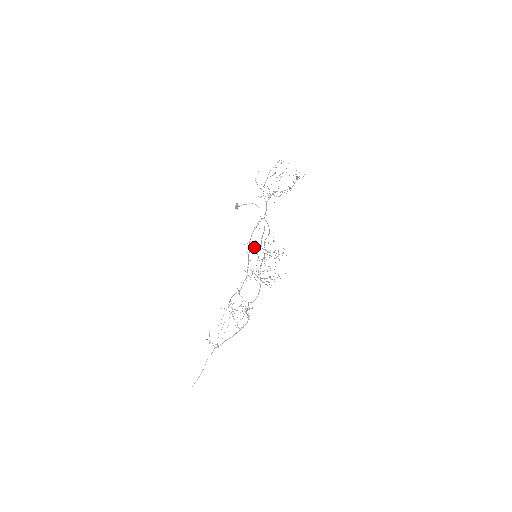
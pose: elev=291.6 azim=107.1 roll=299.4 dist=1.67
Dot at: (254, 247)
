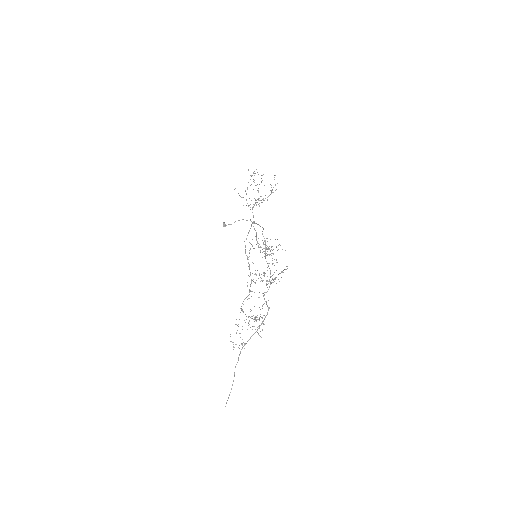
Dot at: occluded
